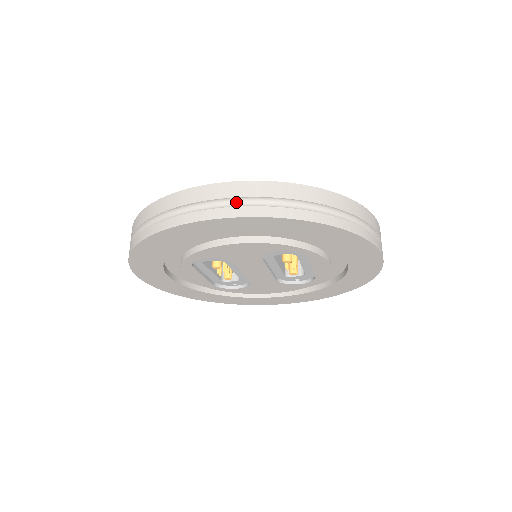
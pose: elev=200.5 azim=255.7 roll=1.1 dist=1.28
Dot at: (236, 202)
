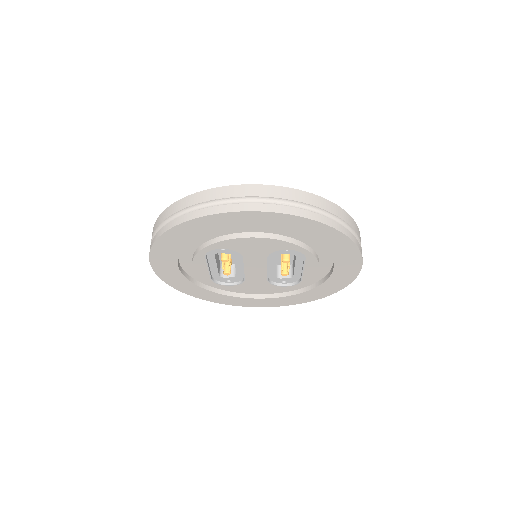
Dot at: (269, 201)
